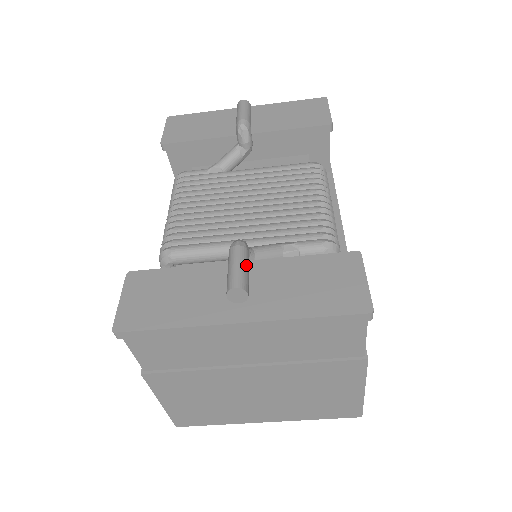
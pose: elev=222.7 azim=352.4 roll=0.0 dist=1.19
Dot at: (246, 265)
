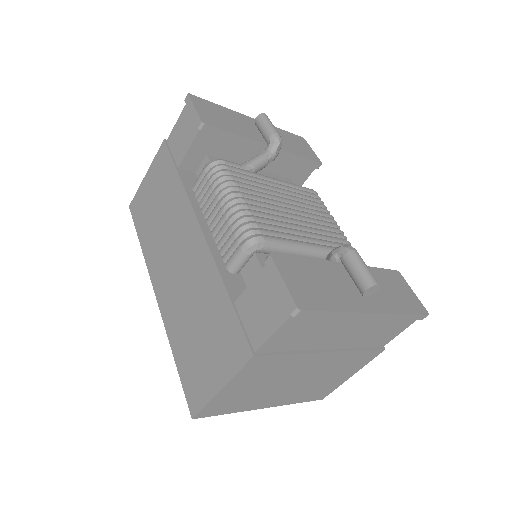
Dot at: occluded
